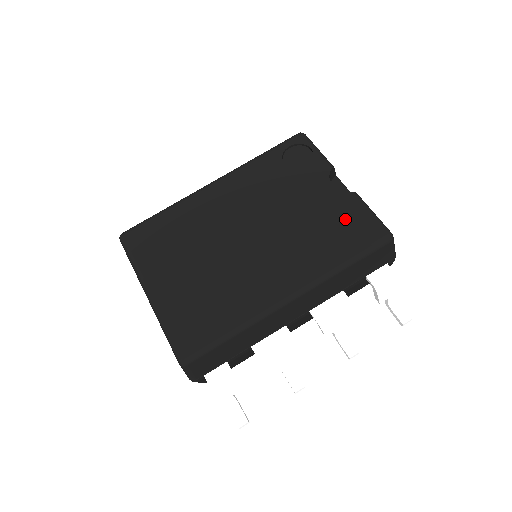
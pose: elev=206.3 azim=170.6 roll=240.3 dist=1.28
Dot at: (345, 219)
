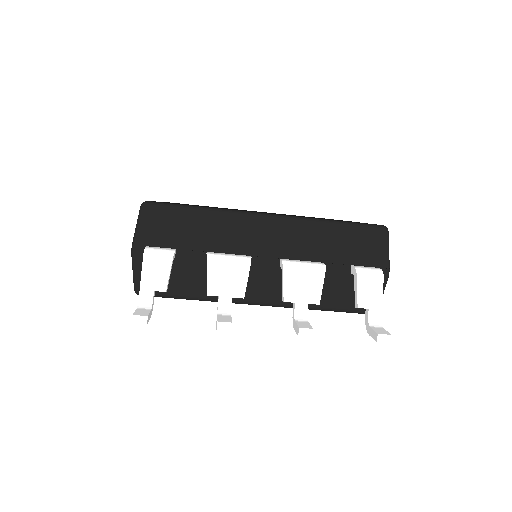
Dot at: occluded
